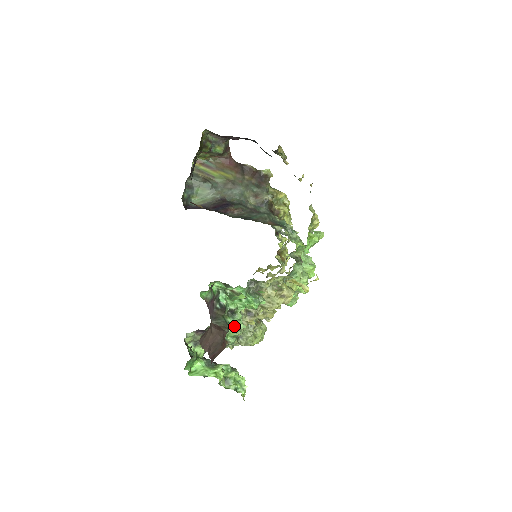
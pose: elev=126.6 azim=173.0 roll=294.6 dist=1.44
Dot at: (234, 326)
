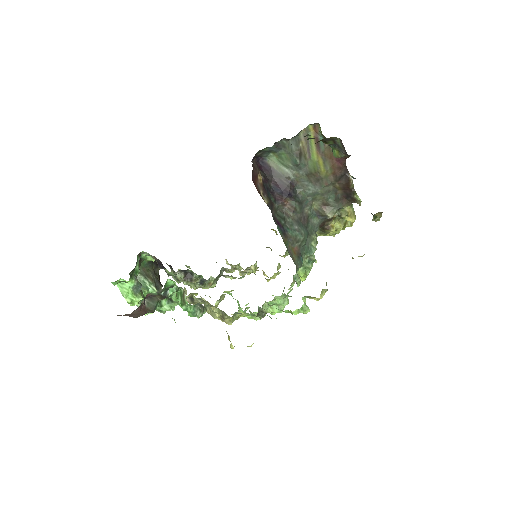
Dot at: (162, 308)
